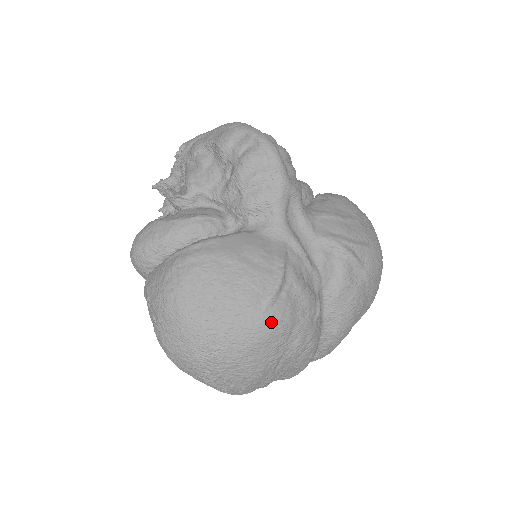
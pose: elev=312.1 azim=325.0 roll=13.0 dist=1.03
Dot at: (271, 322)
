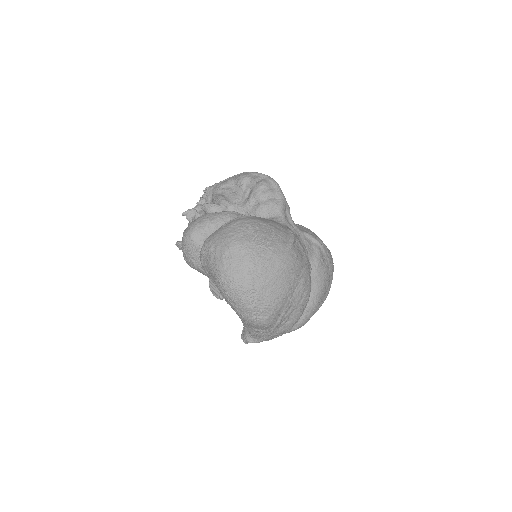
Dot at: (292, 258)
